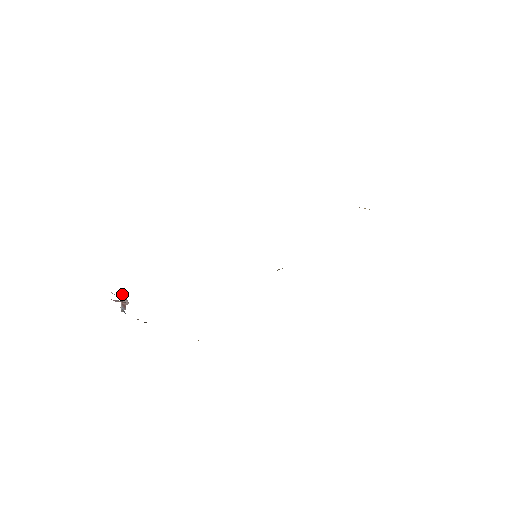
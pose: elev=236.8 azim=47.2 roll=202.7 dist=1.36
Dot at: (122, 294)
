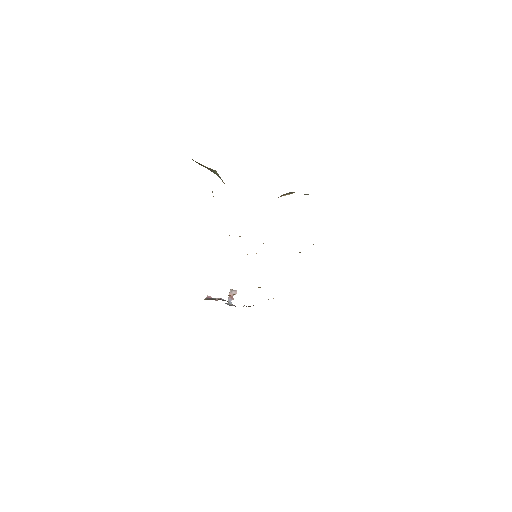
Dot at: (206, 299)
